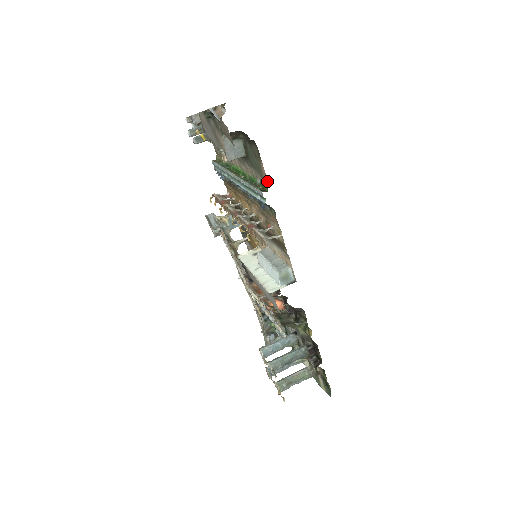
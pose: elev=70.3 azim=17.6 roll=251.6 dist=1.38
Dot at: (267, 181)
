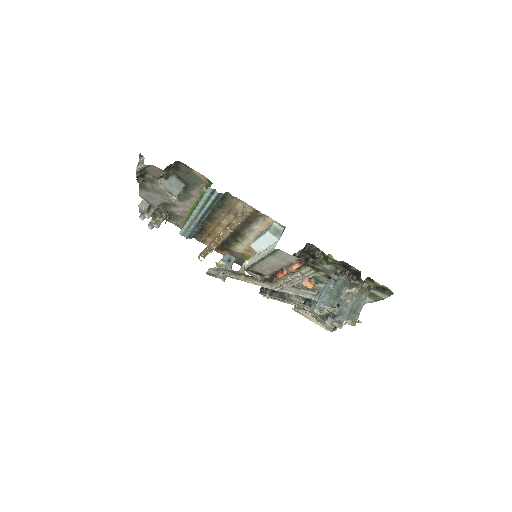
Dot at: (206, 178)
